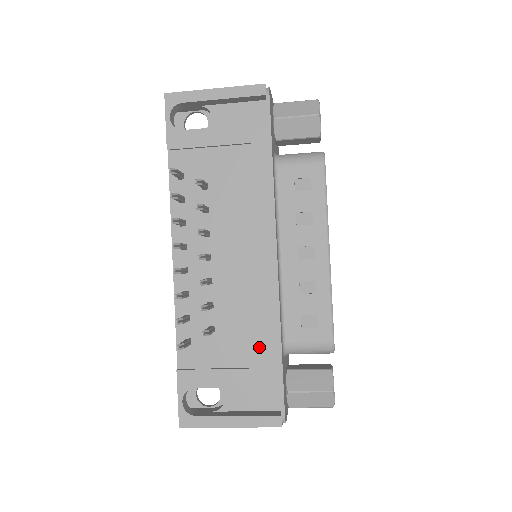
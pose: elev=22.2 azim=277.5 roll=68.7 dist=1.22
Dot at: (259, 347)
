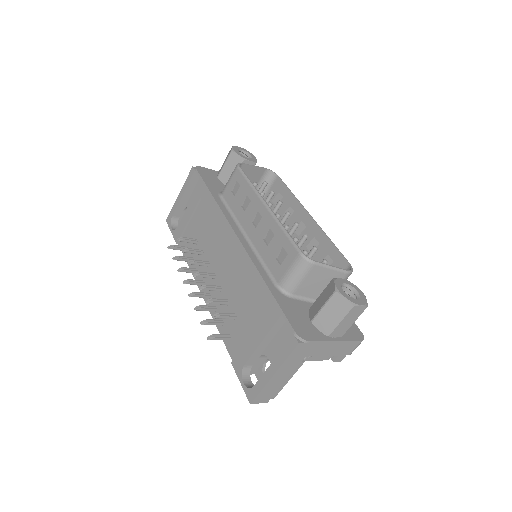
Dot at: (260, 301)
